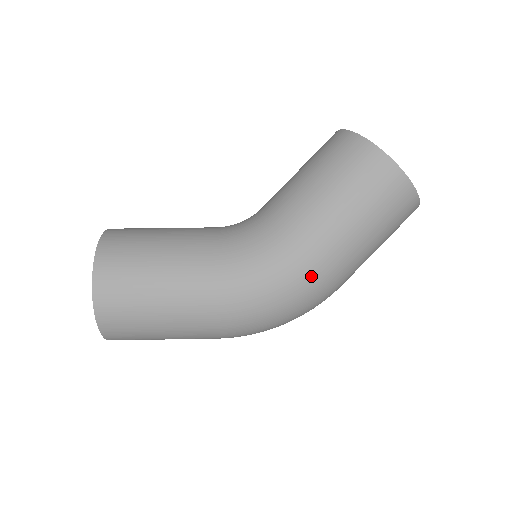
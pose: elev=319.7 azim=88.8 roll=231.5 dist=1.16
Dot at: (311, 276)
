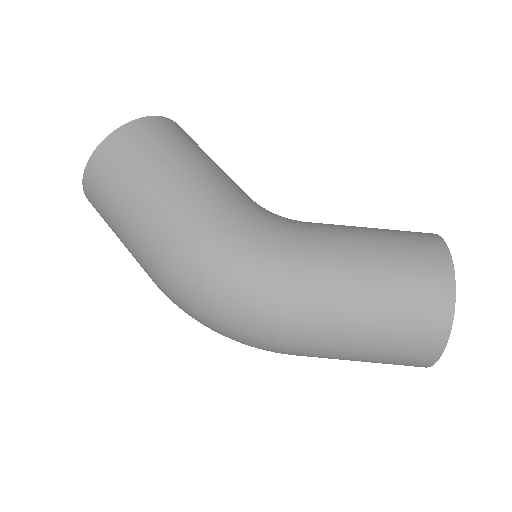
Dot at: (284, 284)
